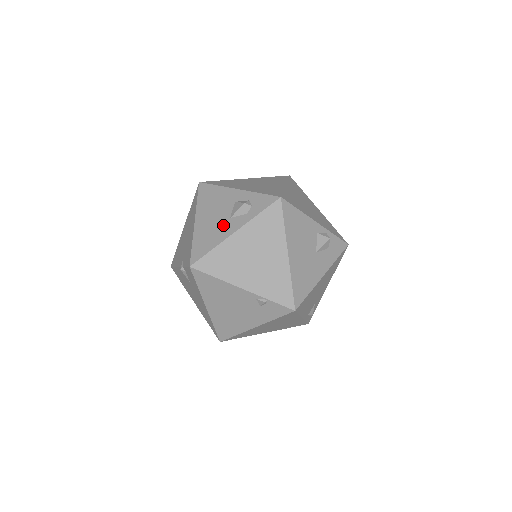
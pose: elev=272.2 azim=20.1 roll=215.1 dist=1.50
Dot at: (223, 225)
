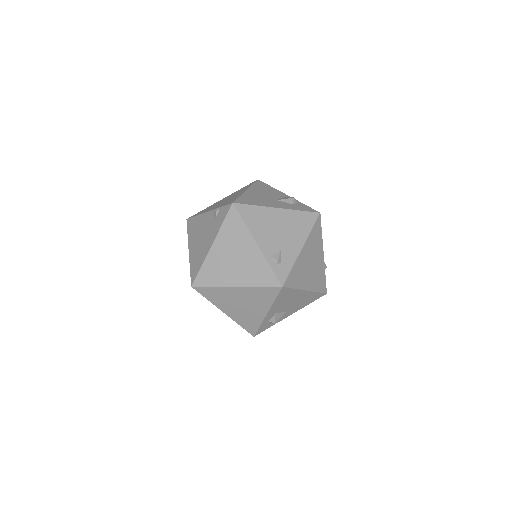
Dot at: occluded
